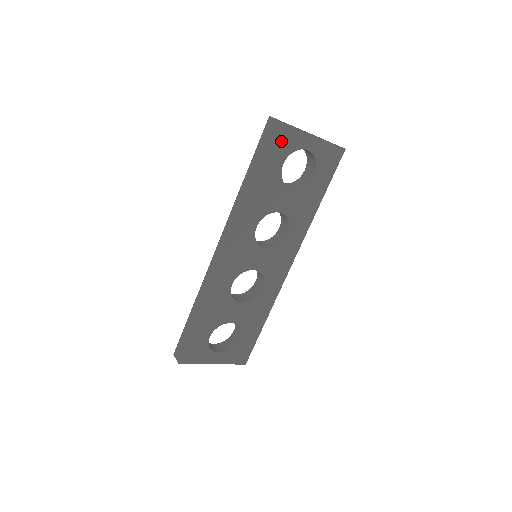
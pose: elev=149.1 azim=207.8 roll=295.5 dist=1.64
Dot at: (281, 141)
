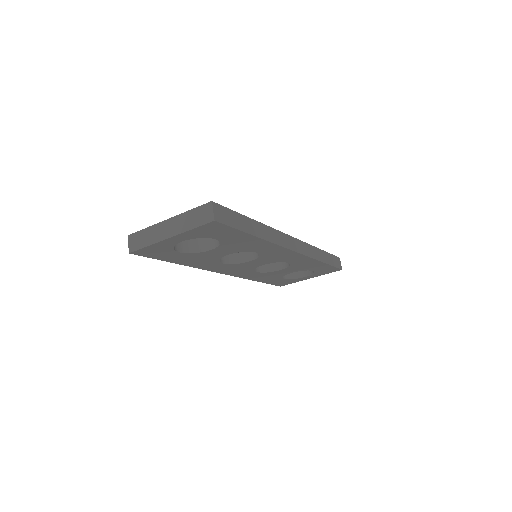
Dot at: (154, 252)
